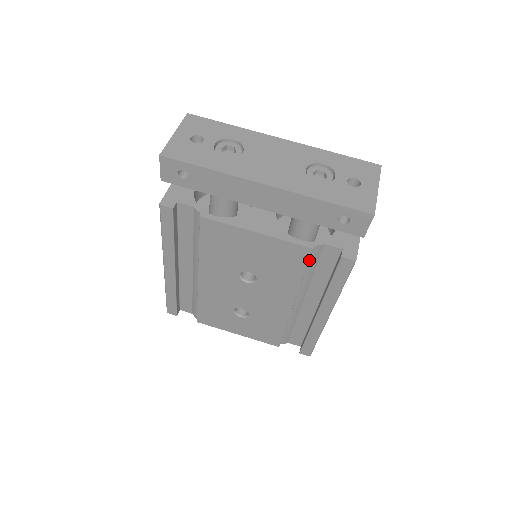
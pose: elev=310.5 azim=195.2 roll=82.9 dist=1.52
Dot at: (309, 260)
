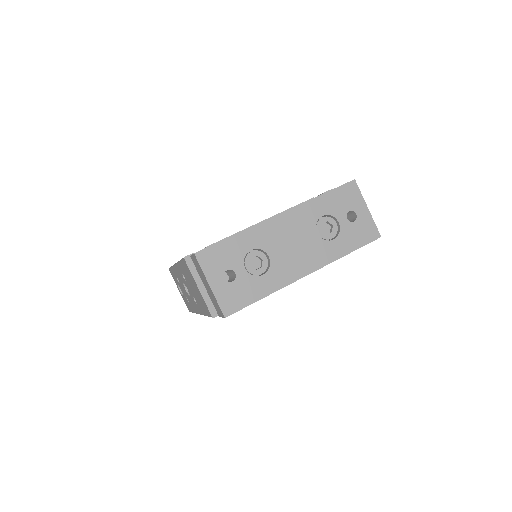
Dot at: occluded
